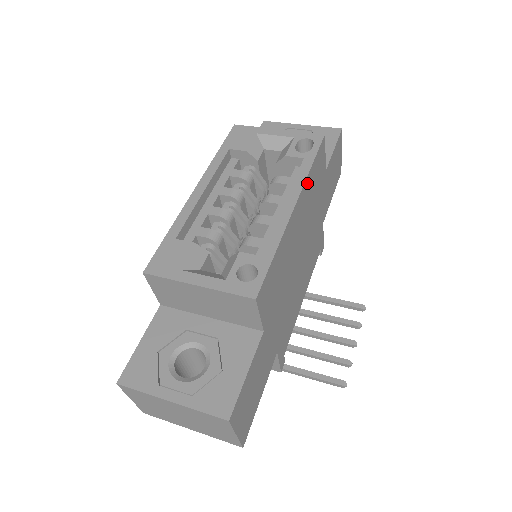
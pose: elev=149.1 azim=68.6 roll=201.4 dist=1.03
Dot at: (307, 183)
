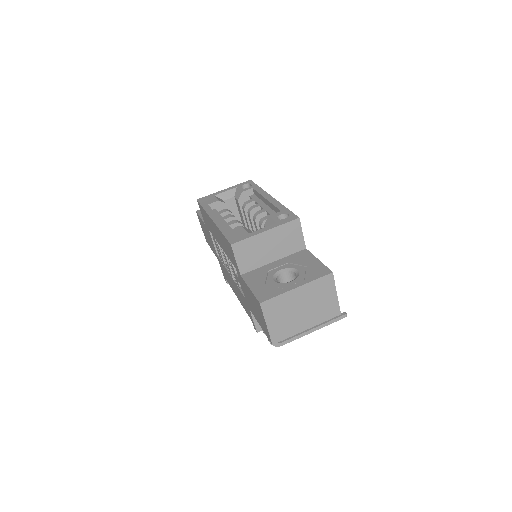
Dot at: occluded
